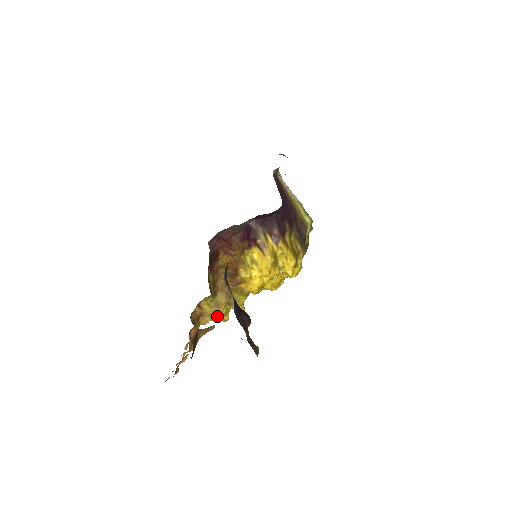
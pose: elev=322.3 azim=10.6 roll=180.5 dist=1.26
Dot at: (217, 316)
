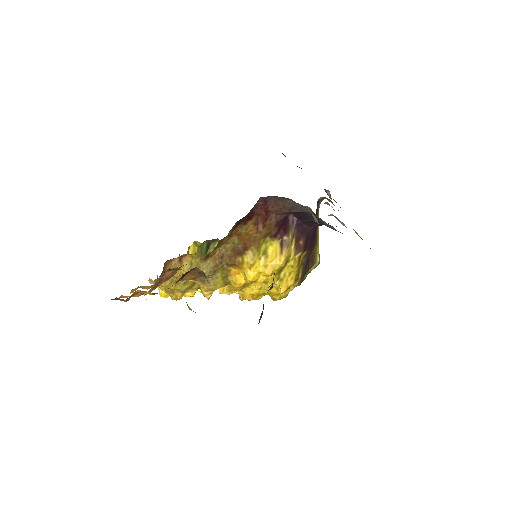
Dot at: (175, 287)
